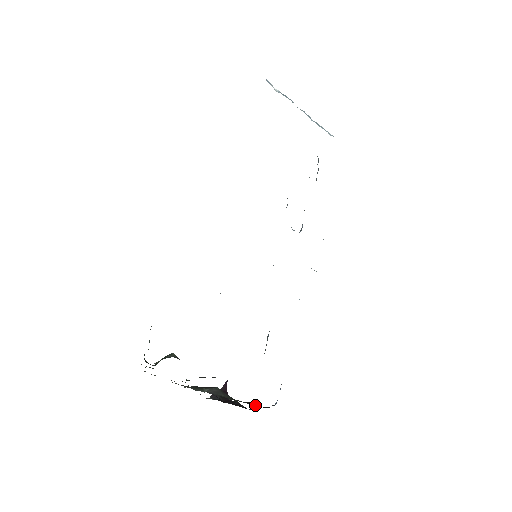
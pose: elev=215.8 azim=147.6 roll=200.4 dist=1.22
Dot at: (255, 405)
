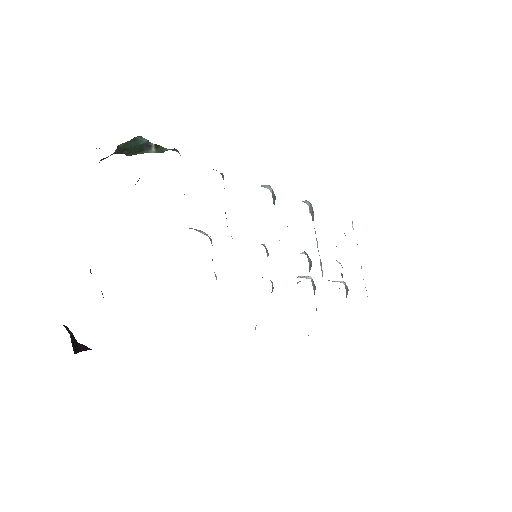
Dot at: occluded
